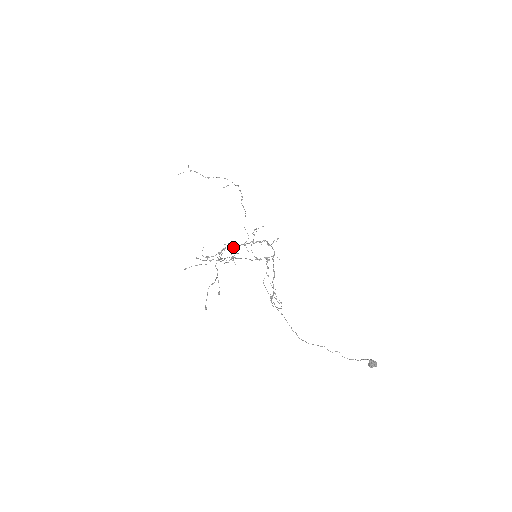
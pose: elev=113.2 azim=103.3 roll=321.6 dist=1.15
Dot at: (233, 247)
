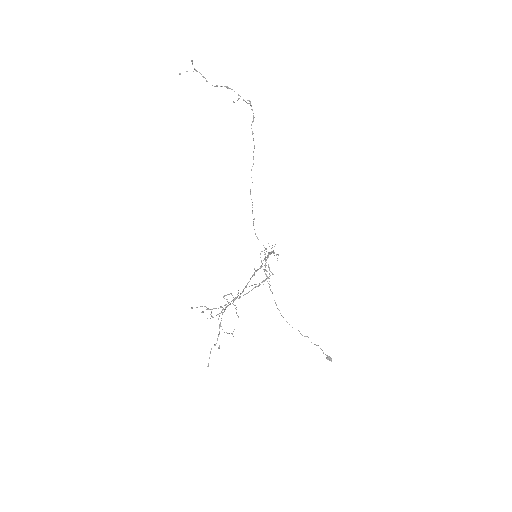
Dot at: occluded
